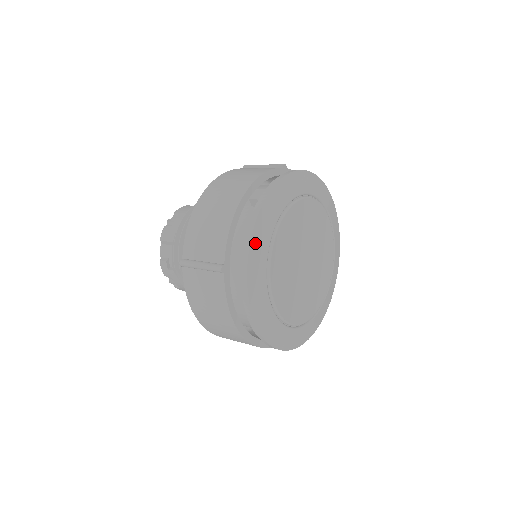
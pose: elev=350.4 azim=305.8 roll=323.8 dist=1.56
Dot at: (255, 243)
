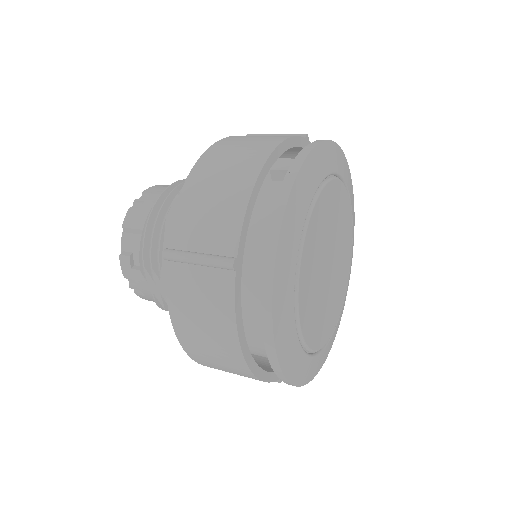
Dot at: (286, 228)
